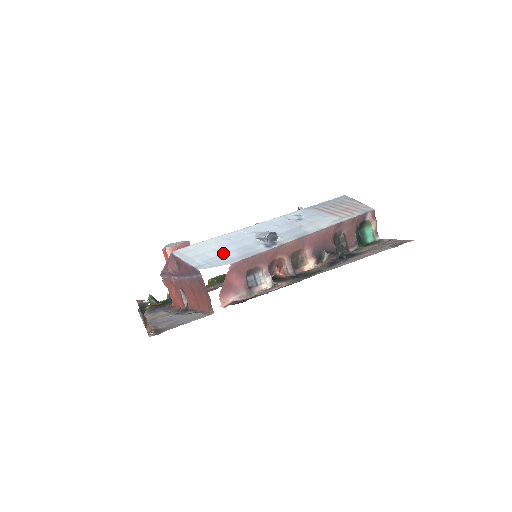
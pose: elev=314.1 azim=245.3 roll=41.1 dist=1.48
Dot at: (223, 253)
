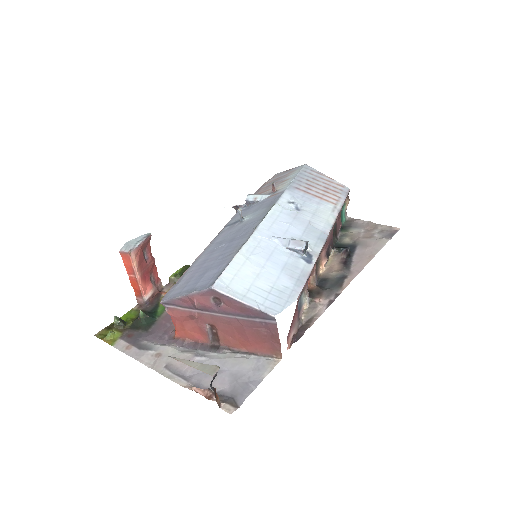
Dot at: (274, 280)
